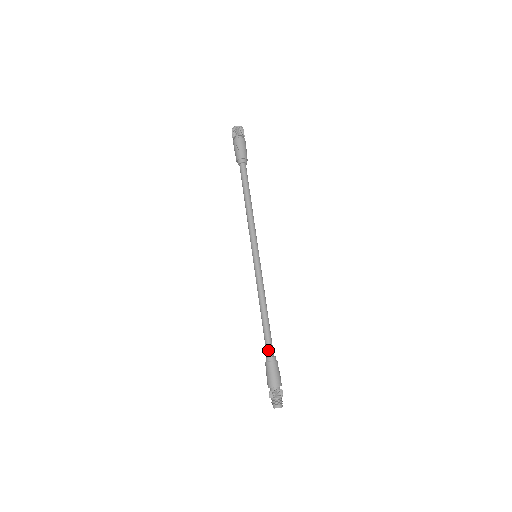
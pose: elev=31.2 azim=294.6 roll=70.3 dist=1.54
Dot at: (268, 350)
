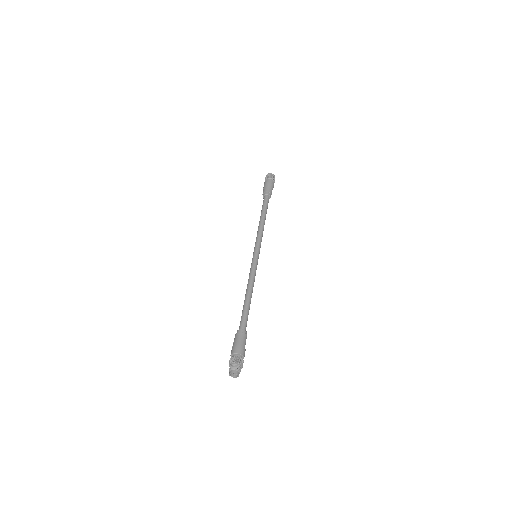
Dot at: occluded
